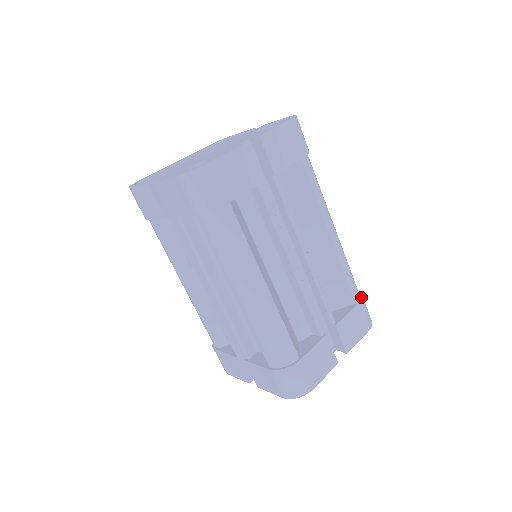
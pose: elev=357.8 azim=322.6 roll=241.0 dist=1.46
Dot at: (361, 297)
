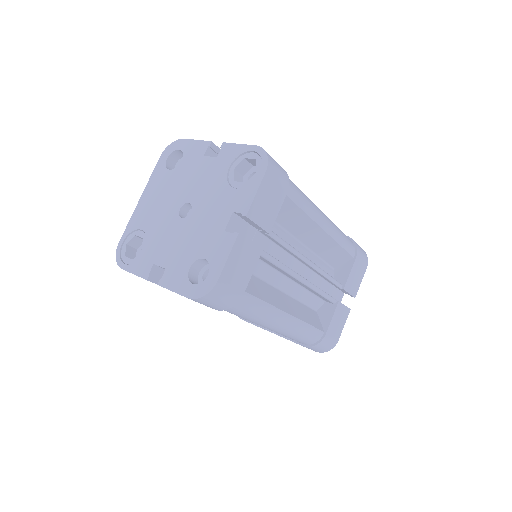
Dot at: (356, 249)
